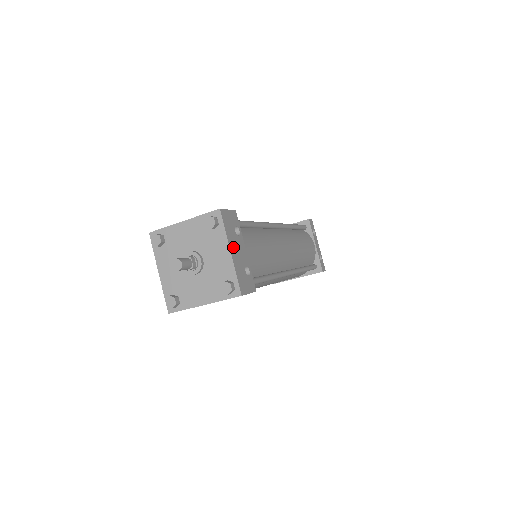
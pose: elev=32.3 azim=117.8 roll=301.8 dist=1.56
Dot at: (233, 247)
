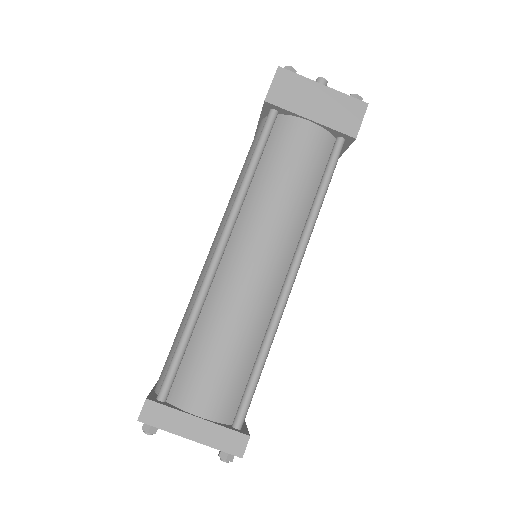
Dot at: occluded
